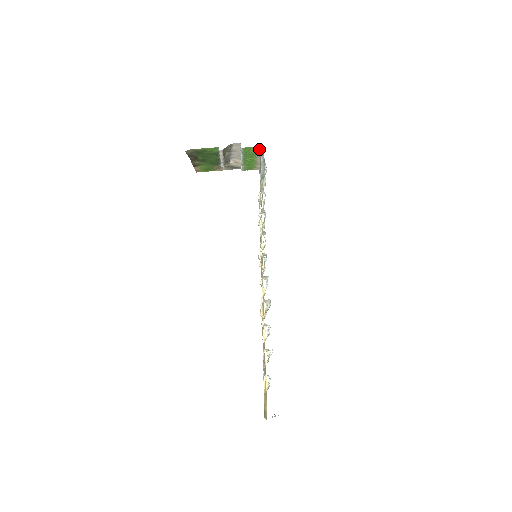
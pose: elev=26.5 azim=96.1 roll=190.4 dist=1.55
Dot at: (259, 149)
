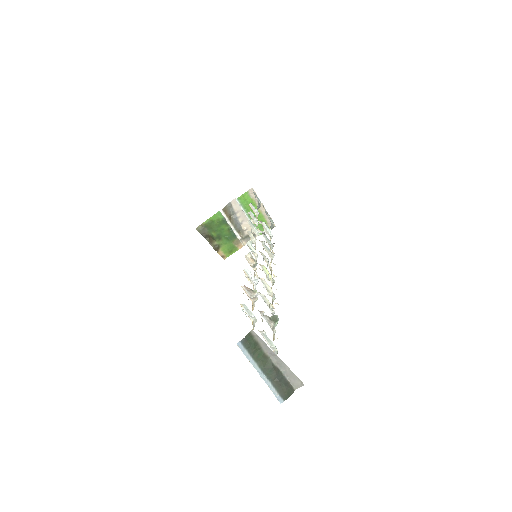
Dot at: (251, 193)
